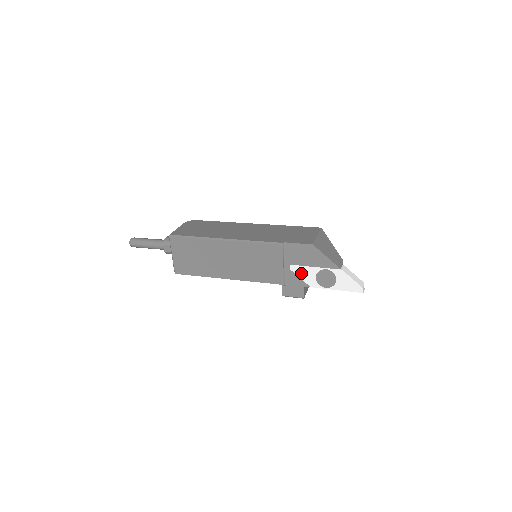
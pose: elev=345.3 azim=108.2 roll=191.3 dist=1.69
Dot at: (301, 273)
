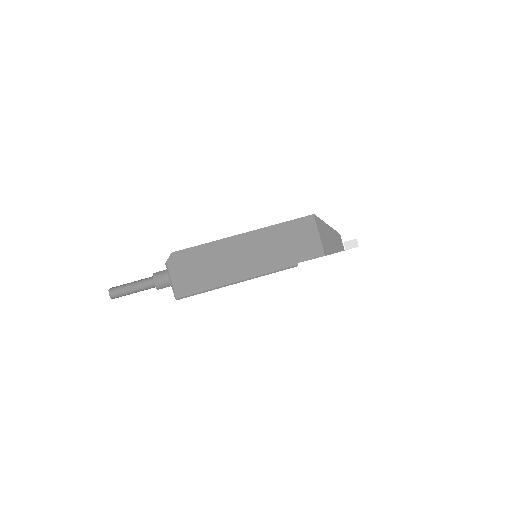
Dot at: occluded
